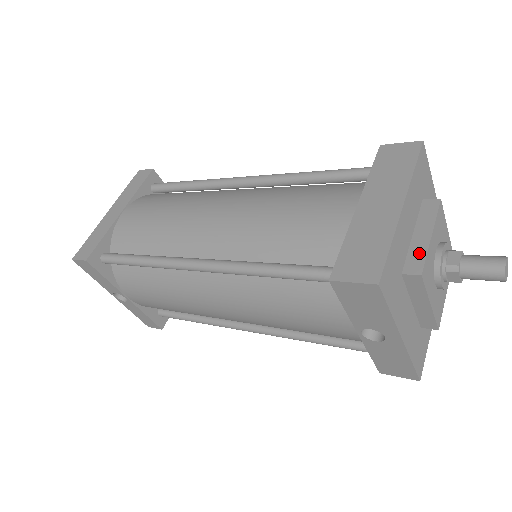
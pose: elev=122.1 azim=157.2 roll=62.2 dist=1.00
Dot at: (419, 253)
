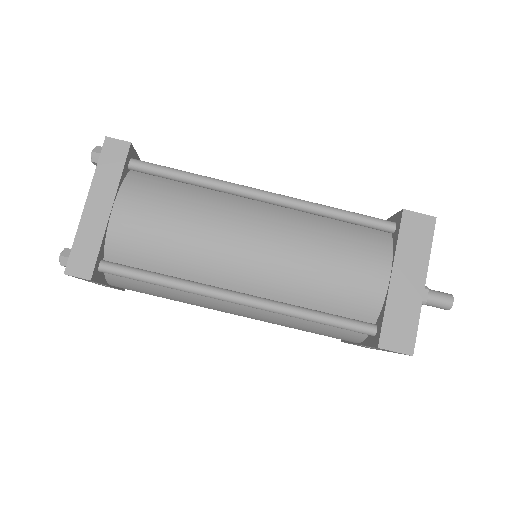
Dot at: occluded
